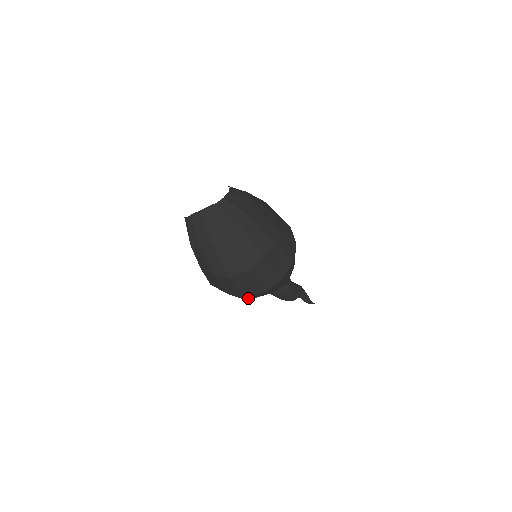
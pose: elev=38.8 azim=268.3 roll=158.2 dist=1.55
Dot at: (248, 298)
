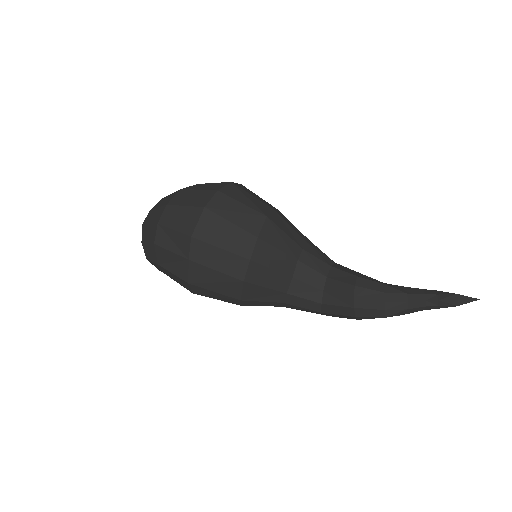
Dot at: (214, 246)
